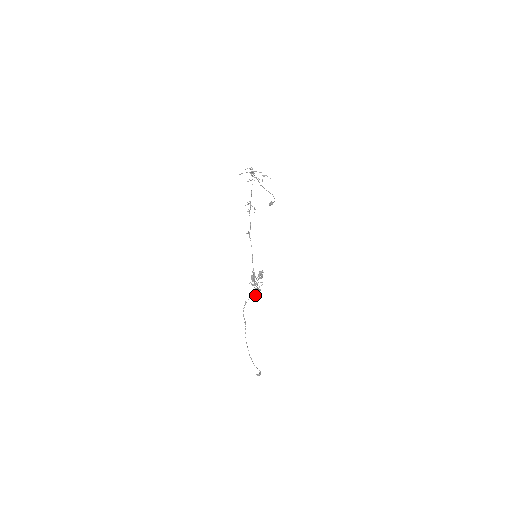
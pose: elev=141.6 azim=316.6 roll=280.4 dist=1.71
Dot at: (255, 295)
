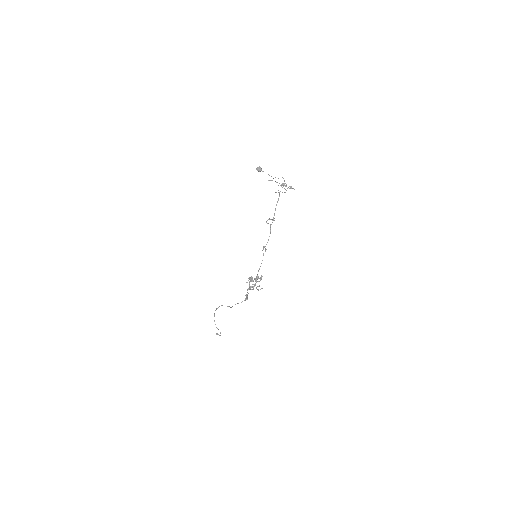
Dot at: (248, 293)
